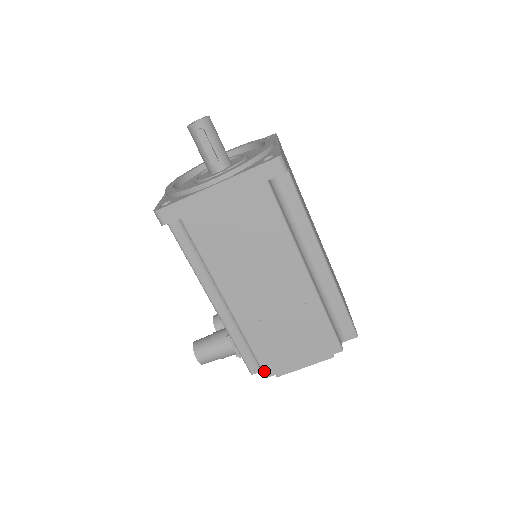
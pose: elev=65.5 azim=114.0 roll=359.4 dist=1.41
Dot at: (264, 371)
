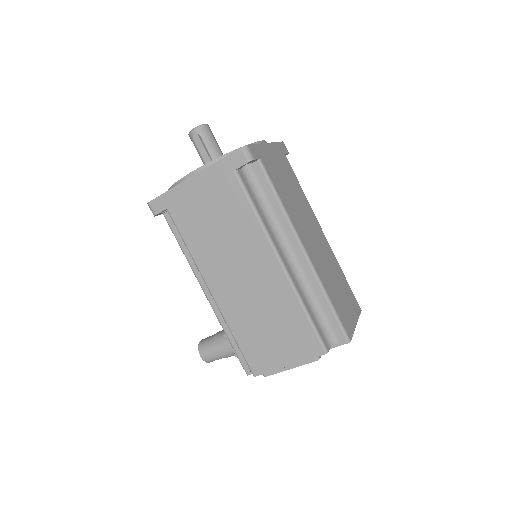
Dot at: (251, 369)
